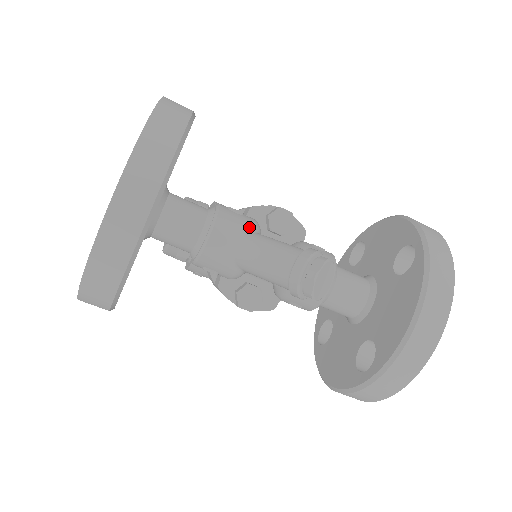
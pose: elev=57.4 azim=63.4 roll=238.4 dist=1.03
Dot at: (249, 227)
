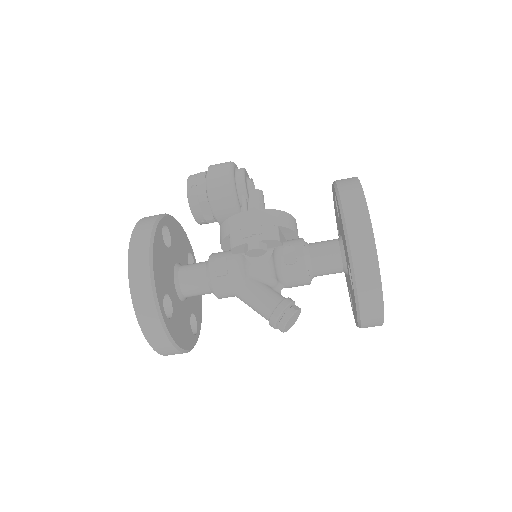
Dot at: (235, 284)
